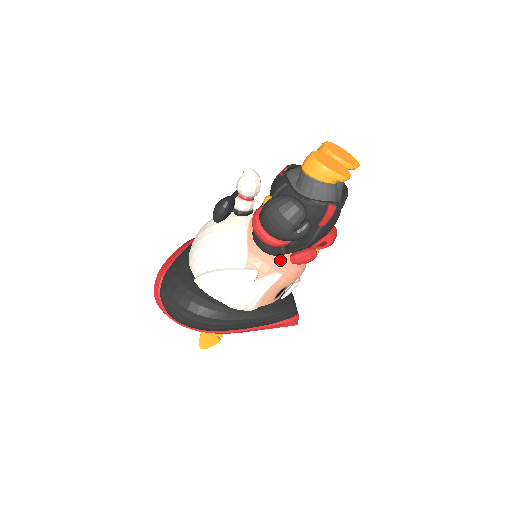
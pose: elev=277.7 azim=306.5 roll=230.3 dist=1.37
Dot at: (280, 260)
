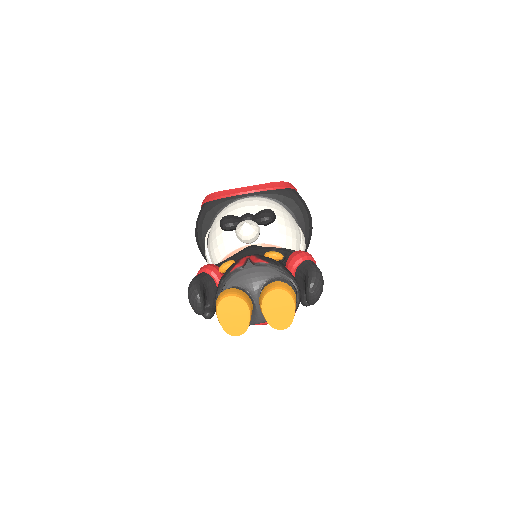
Dot at: occluded
